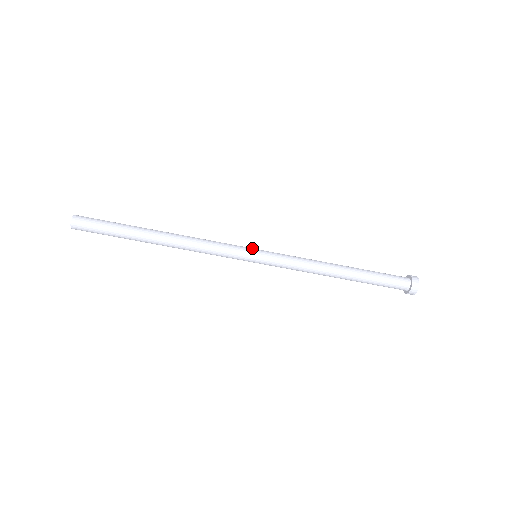
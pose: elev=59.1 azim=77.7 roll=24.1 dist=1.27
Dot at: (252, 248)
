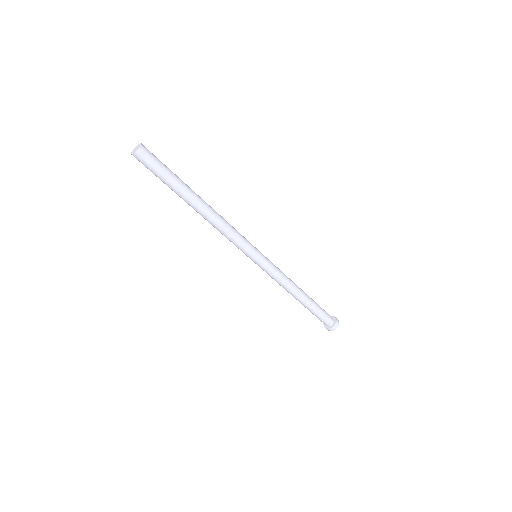
Dot at: occluded
